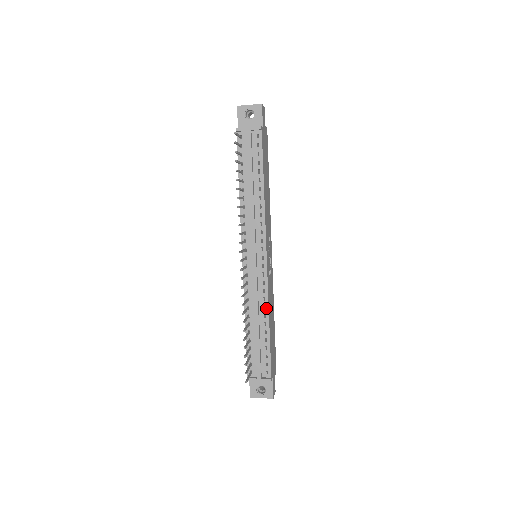
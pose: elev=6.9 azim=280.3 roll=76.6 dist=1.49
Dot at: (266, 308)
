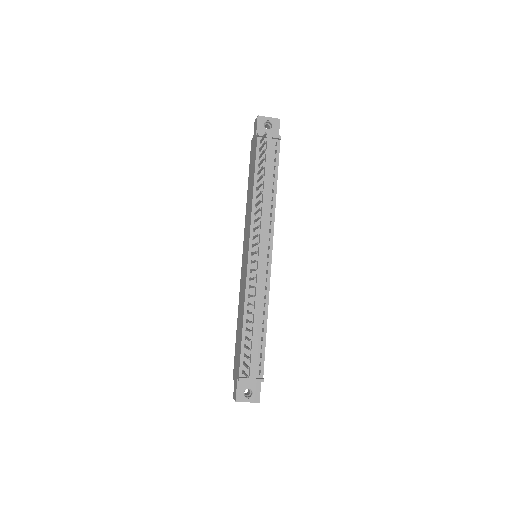
Dot at: (266, 305)
